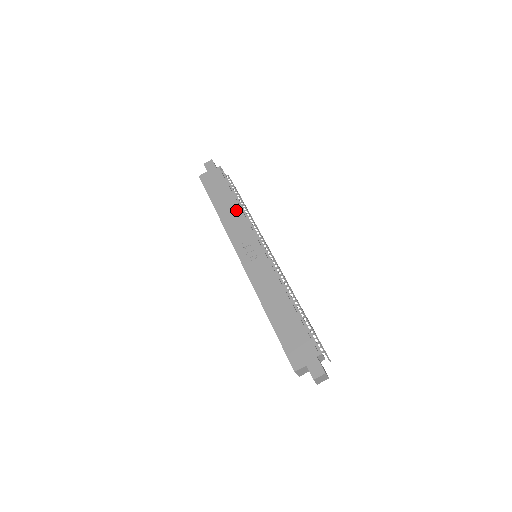
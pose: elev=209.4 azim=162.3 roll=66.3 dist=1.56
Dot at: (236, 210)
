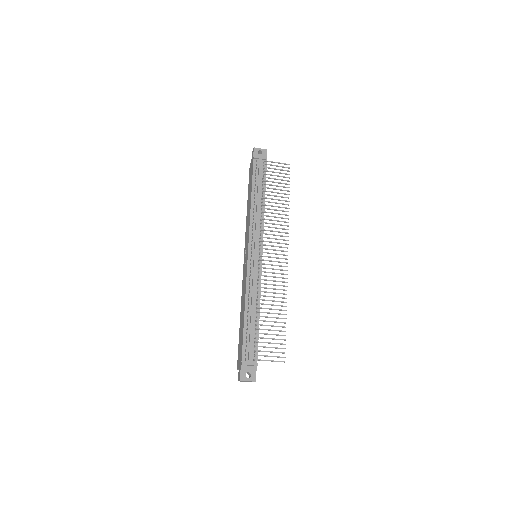
Dot at: (249, 210)
